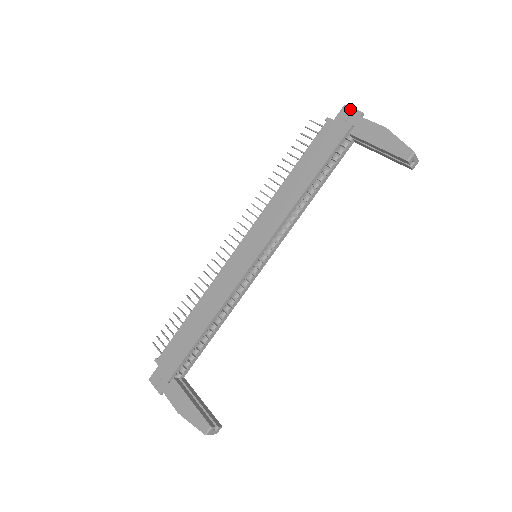
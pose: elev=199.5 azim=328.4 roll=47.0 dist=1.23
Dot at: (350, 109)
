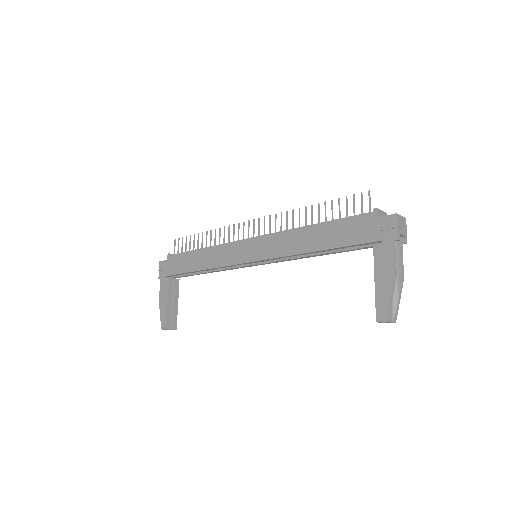
Dot at: (394, 224)
